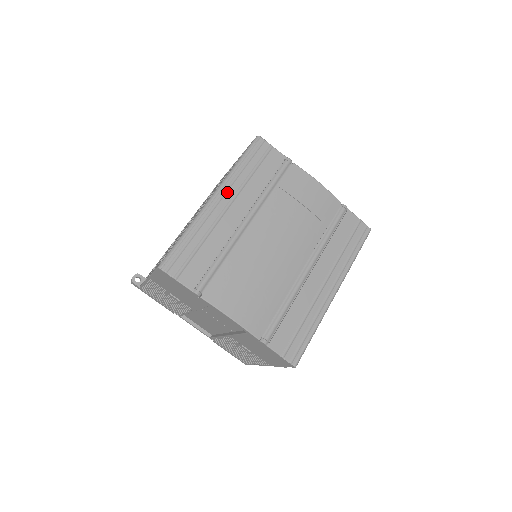
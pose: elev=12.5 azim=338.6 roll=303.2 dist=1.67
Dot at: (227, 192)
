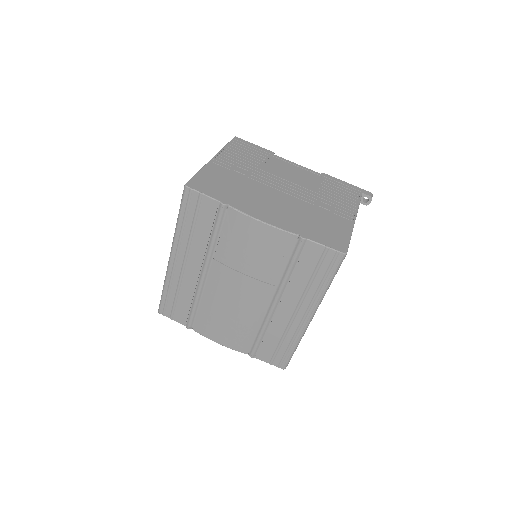
Dot at: (179, 251)
